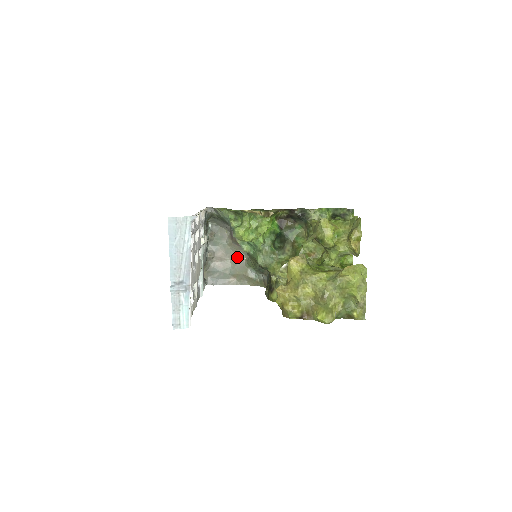
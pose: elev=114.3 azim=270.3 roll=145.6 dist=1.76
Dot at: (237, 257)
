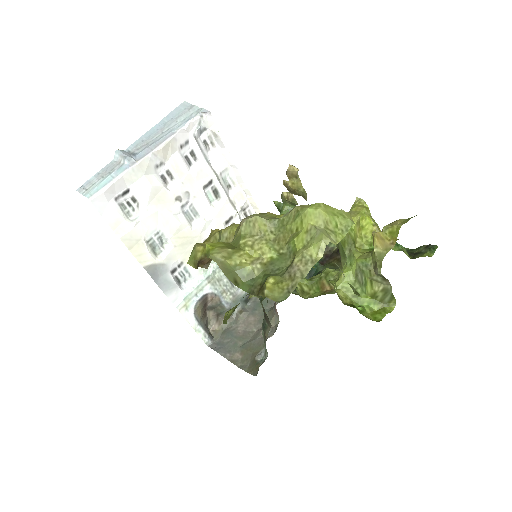
Dot at: occluded
